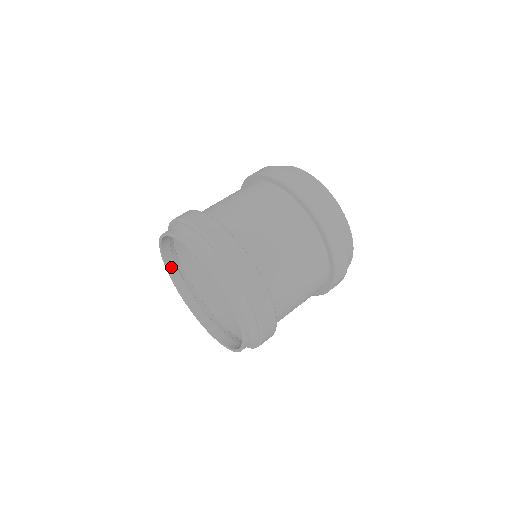
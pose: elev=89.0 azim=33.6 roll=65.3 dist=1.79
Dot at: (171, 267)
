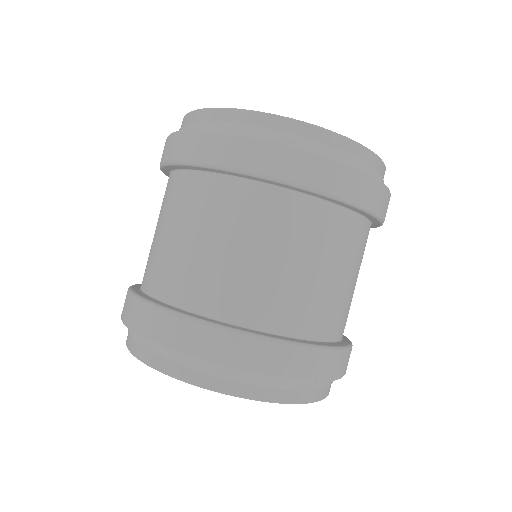
Dot at: occluded
